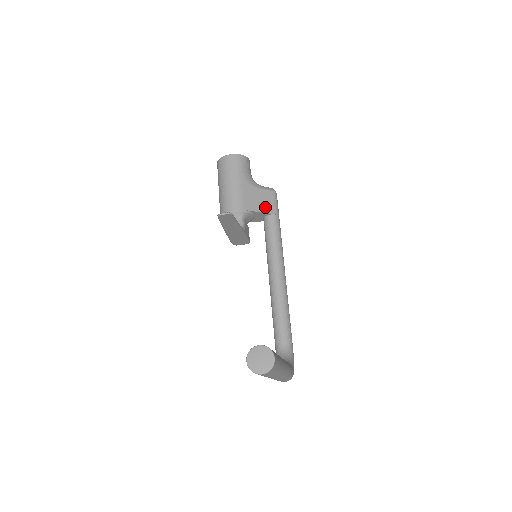
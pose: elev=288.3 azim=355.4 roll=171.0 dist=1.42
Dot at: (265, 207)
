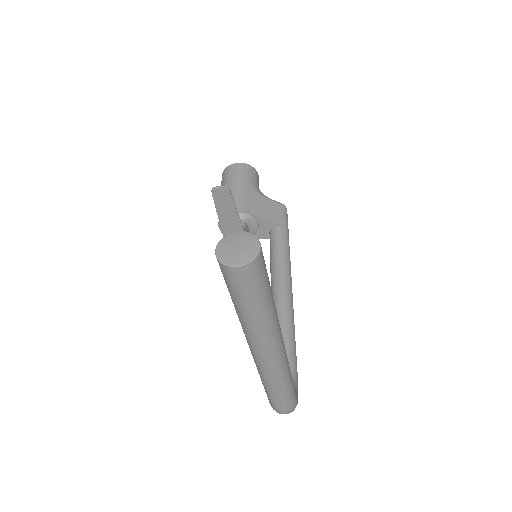
Dot at: (272, 216)
